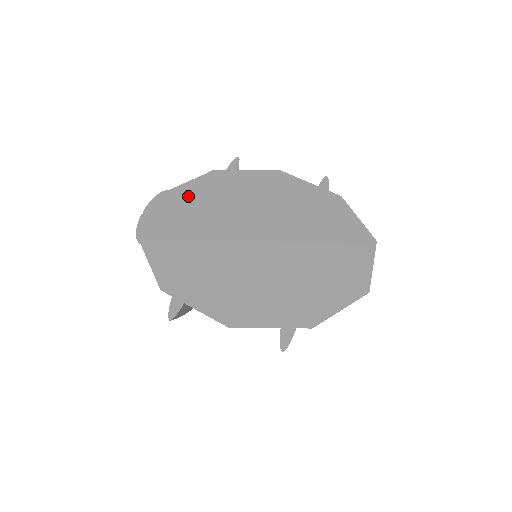
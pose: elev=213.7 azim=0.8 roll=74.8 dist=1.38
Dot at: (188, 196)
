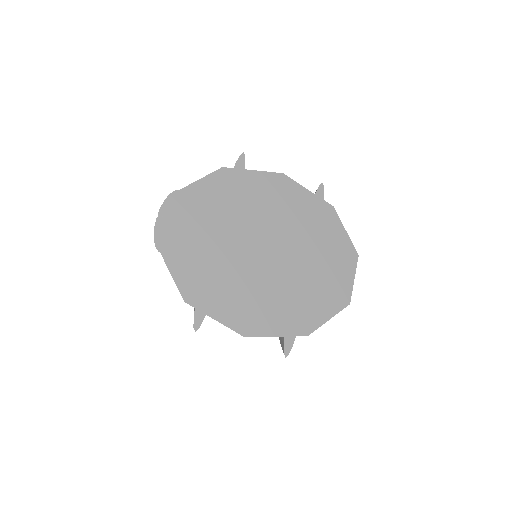
Dot at: (199, 198)
